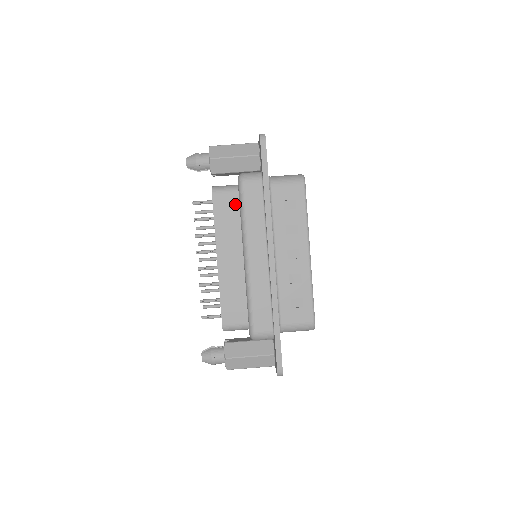
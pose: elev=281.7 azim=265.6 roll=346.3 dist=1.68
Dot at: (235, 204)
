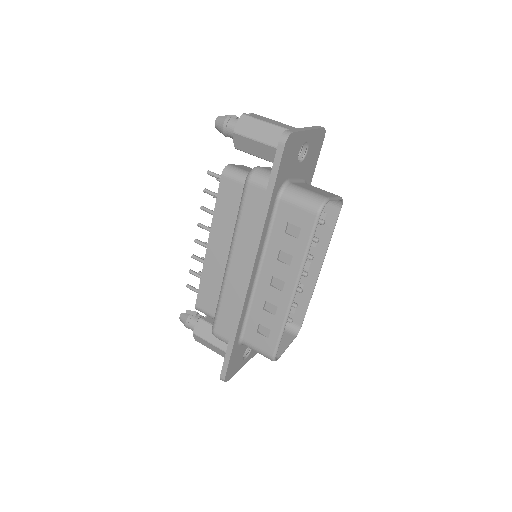
Dot at: (240, 198)
